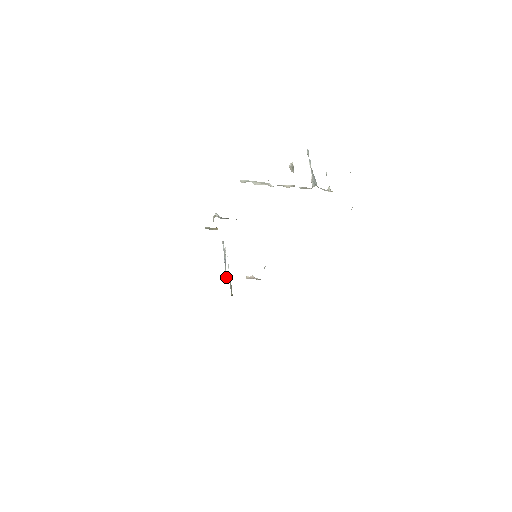
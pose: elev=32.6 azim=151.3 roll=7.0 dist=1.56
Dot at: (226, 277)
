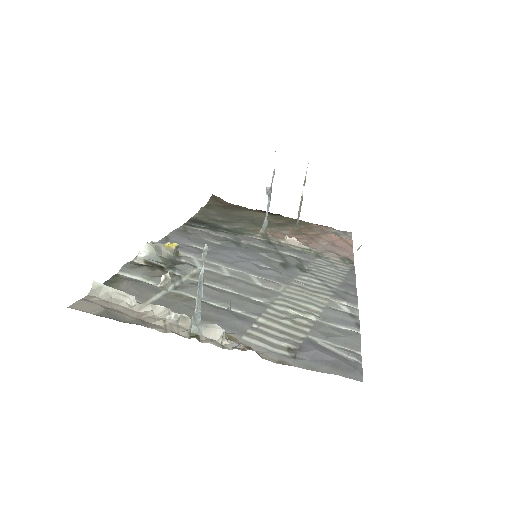
Dot at: (263, 228)
